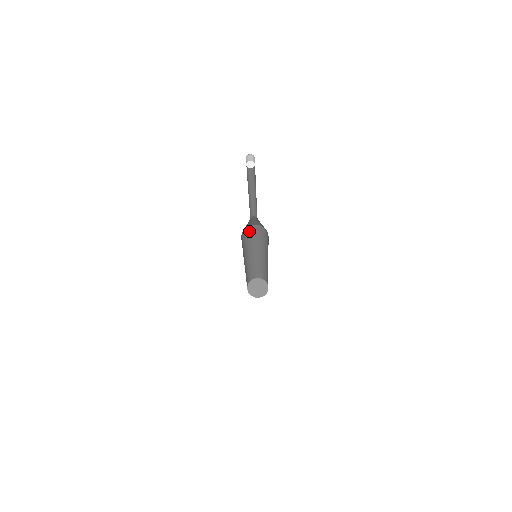
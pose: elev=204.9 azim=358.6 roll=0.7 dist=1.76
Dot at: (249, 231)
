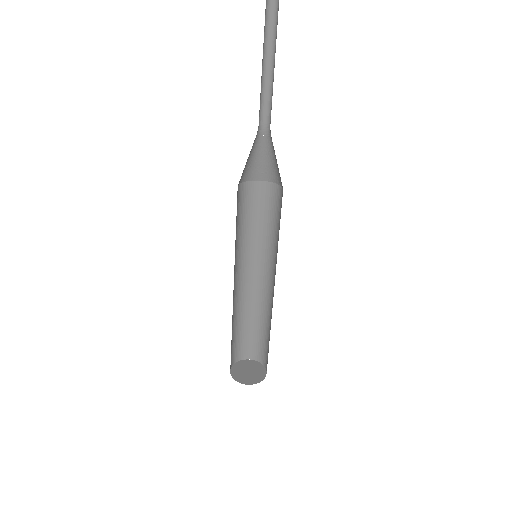
Dot at: (271, 200)
